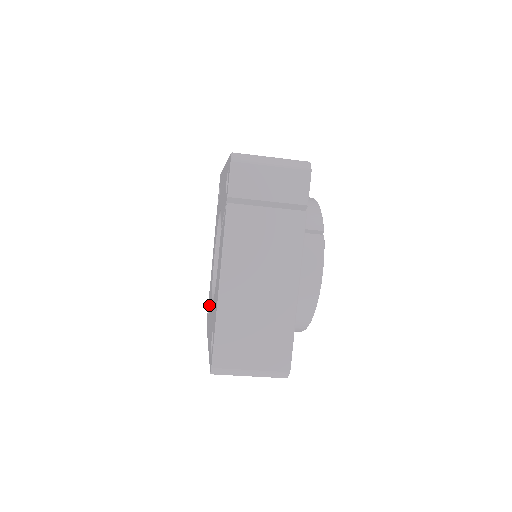
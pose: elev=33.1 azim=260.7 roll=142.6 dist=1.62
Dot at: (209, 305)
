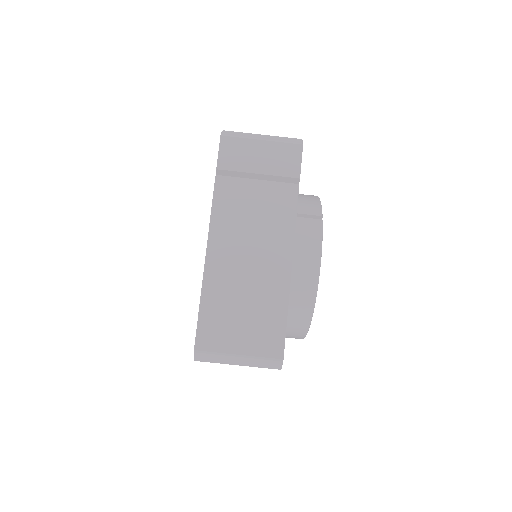
Dot at: occluded
